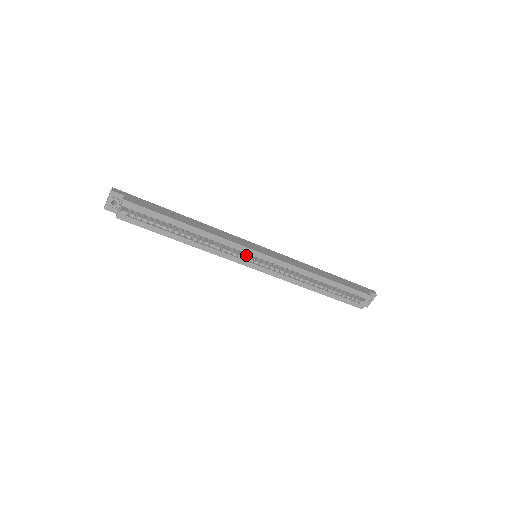
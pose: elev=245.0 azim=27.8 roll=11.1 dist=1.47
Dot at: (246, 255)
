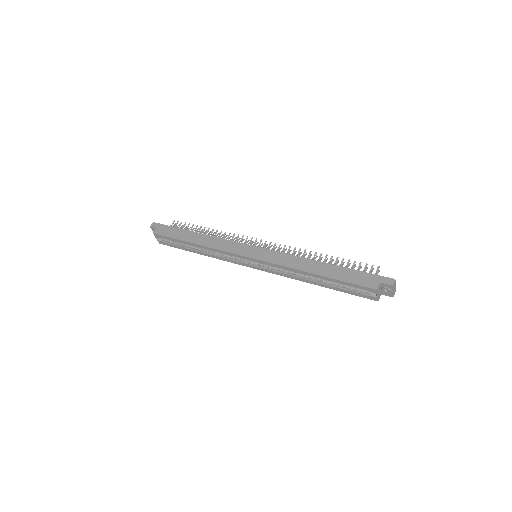
Dot at: occluded
